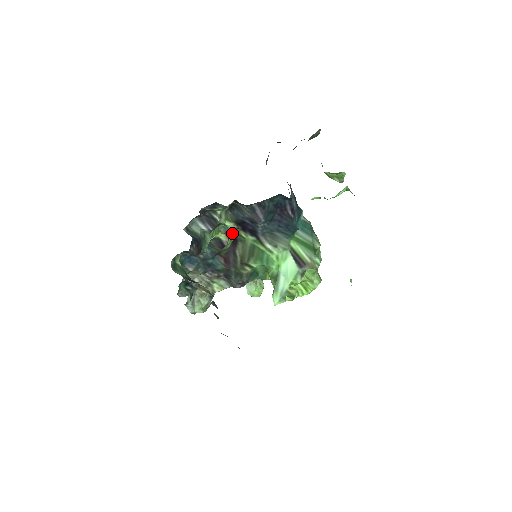
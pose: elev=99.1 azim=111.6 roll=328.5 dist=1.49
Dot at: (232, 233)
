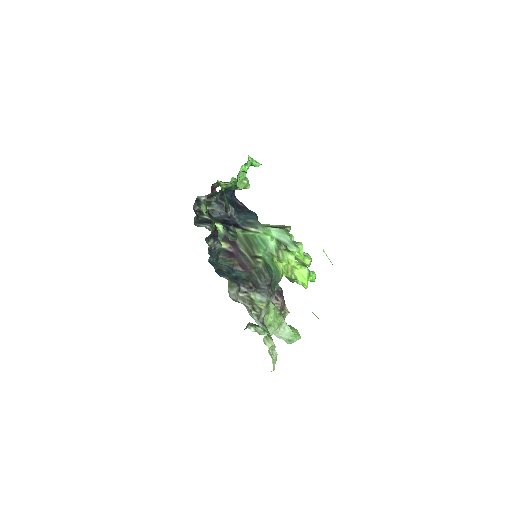
Dot at: occluded
